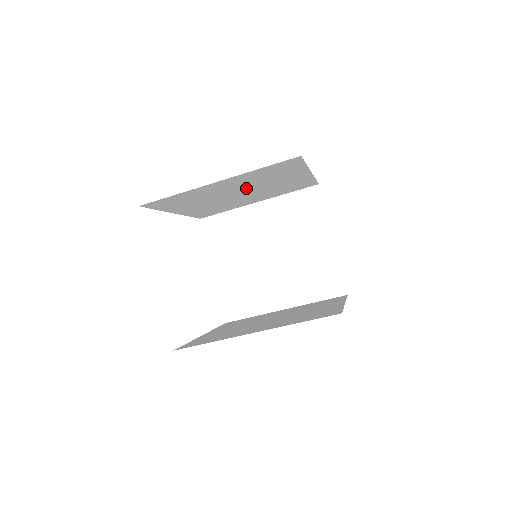
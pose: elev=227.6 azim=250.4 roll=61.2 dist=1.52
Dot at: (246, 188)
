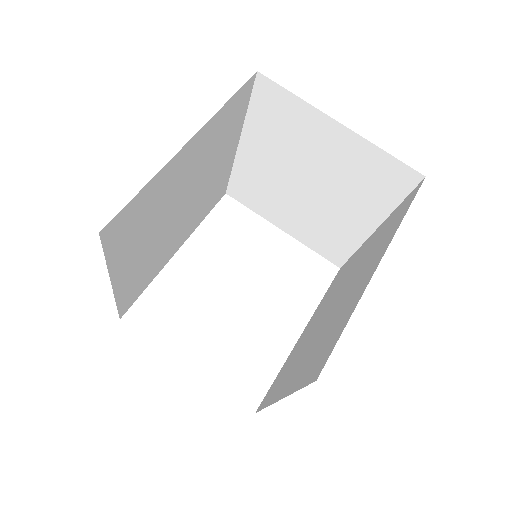
Dot at: (168, 214)
